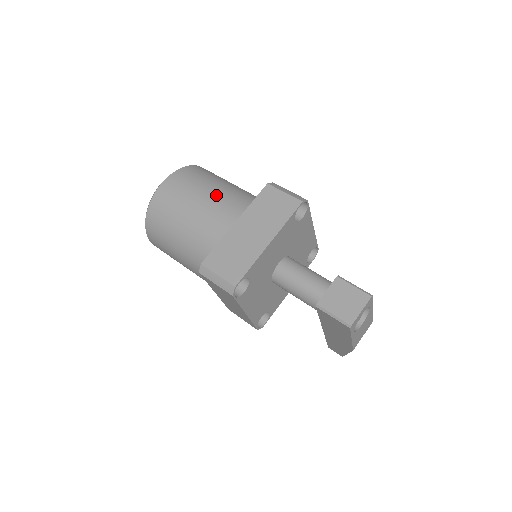
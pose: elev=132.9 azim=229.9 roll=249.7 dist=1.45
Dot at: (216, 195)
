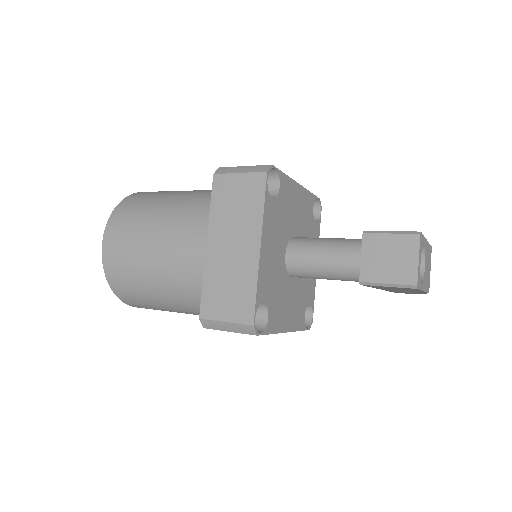
Dot at: (167, 223)
